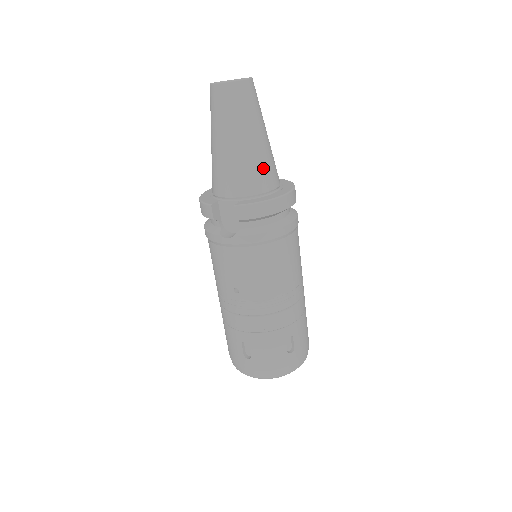
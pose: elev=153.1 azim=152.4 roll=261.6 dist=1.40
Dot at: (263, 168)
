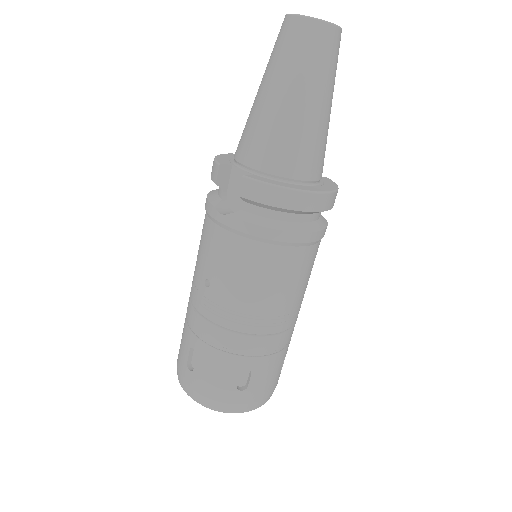
Dot at: (303, 147)
